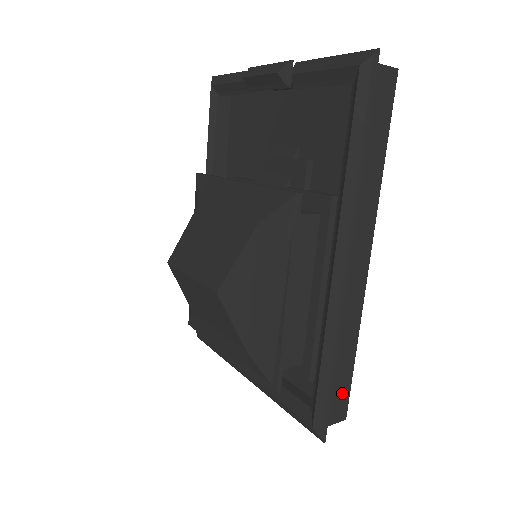
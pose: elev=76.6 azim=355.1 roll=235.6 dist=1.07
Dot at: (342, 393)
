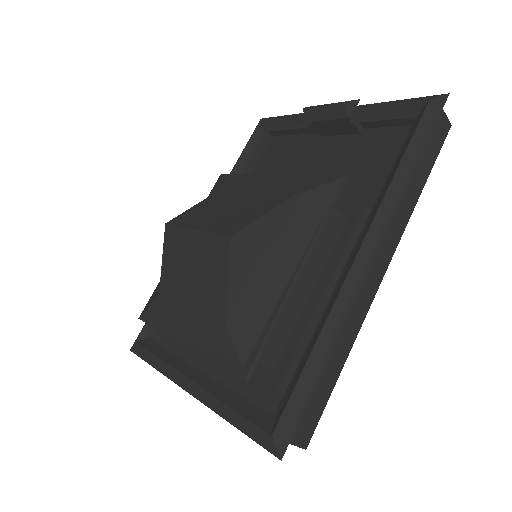
Dot at: (315, 409)
